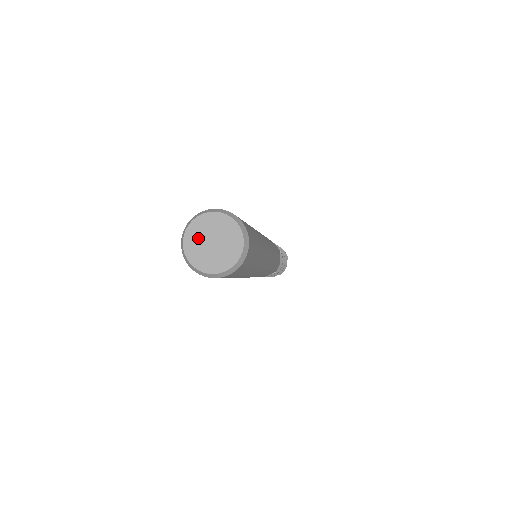
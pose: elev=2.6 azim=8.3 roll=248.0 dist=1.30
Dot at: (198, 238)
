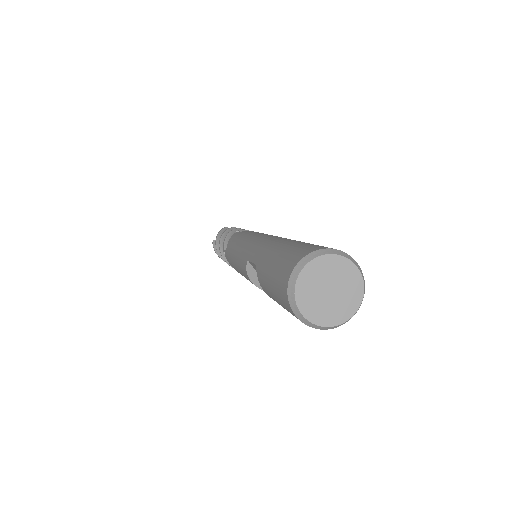
Dot at: (312, 291)
